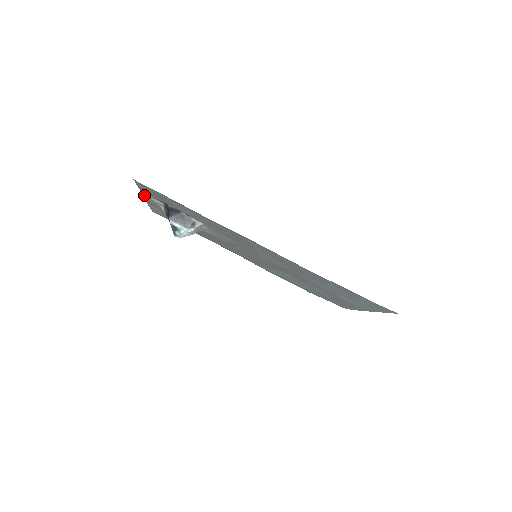
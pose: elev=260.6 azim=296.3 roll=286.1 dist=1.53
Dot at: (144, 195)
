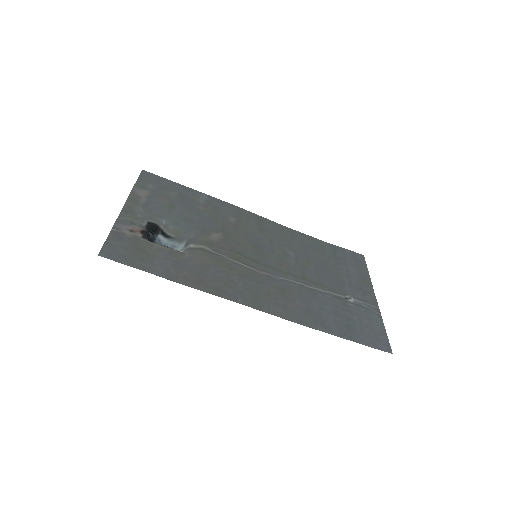
Dot at: (120, 219)
